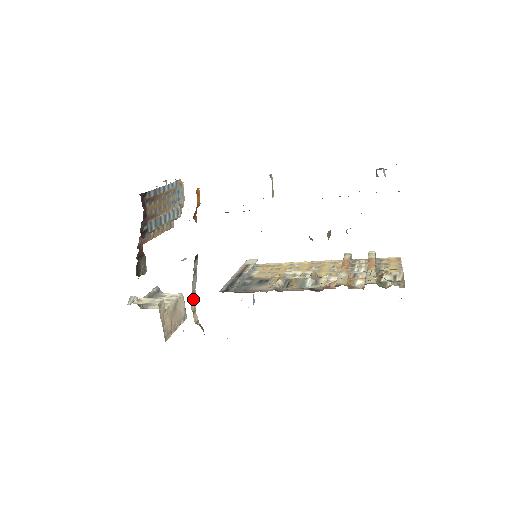
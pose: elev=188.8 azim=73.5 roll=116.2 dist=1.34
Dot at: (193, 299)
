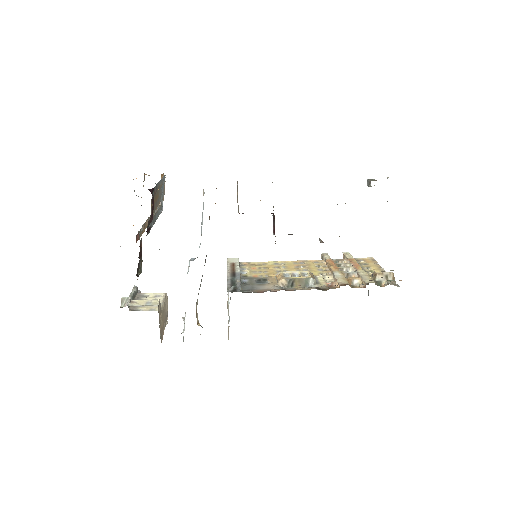
Dot at: (197, 300)
